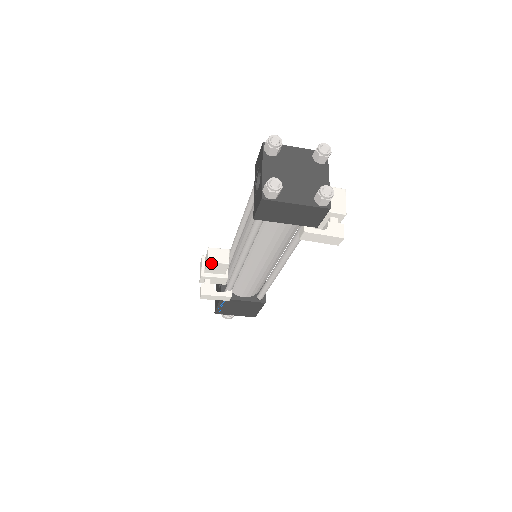
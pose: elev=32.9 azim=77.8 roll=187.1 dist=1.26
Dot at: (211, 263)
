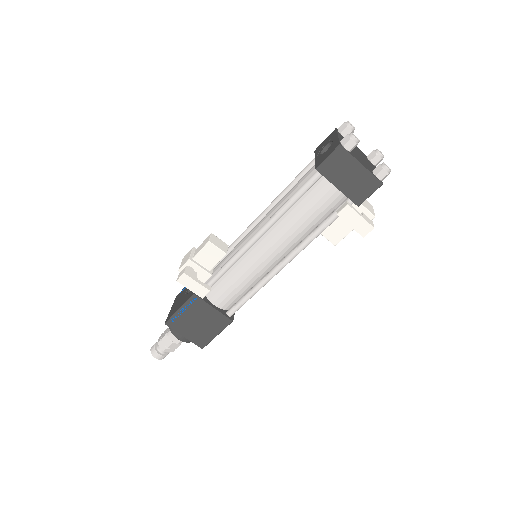
Dot at: (211, 244)
